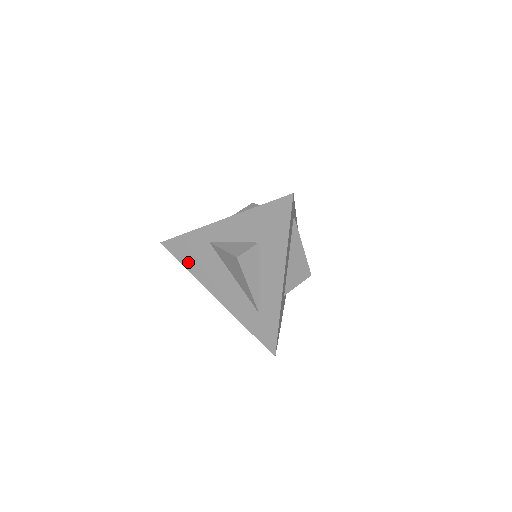
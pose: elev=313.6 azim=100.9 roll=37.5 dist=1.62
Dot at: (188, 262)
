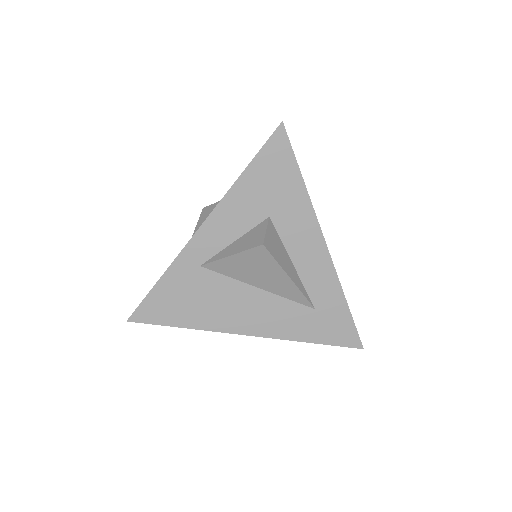
Dot at: (183, 317)
